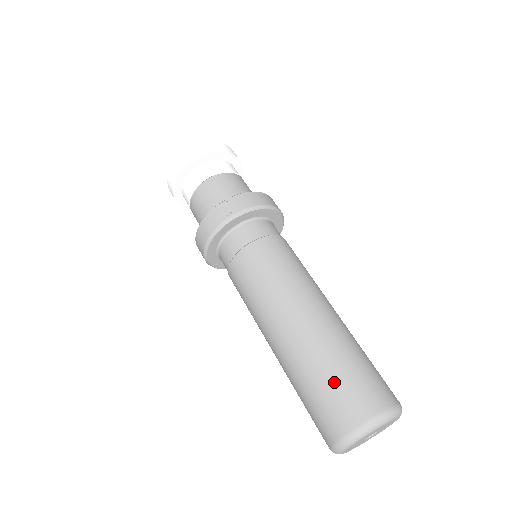
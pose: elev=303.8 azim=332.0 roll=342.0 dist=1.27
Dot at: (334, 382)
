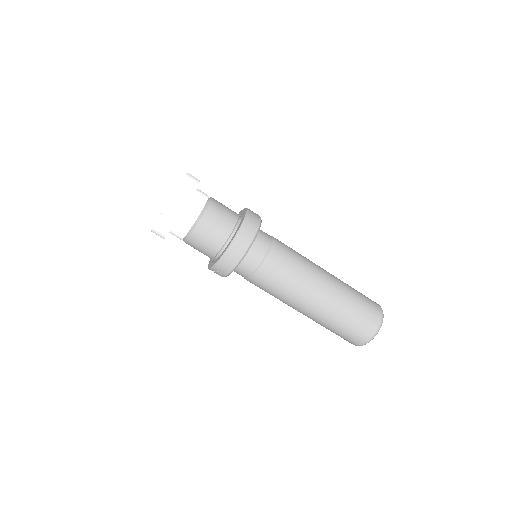
Dot at: (335, 333)
